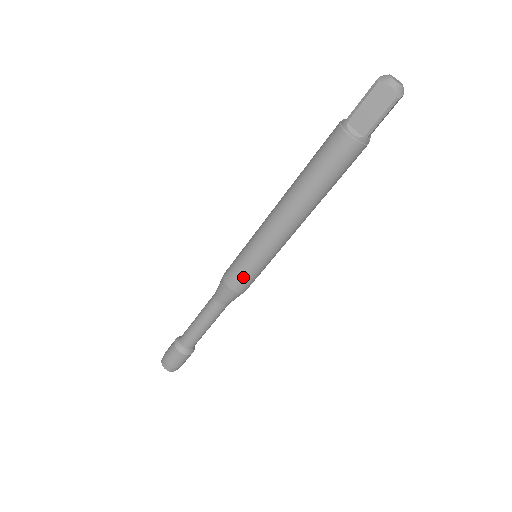
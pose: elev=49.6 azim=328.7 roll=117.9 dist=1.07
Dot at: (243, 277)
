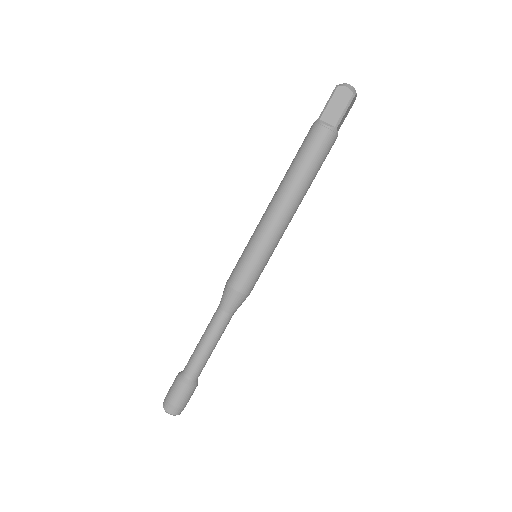
Dot at: (247, 274)
